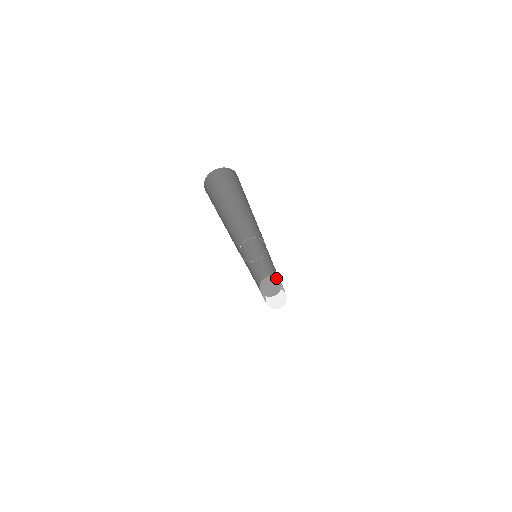
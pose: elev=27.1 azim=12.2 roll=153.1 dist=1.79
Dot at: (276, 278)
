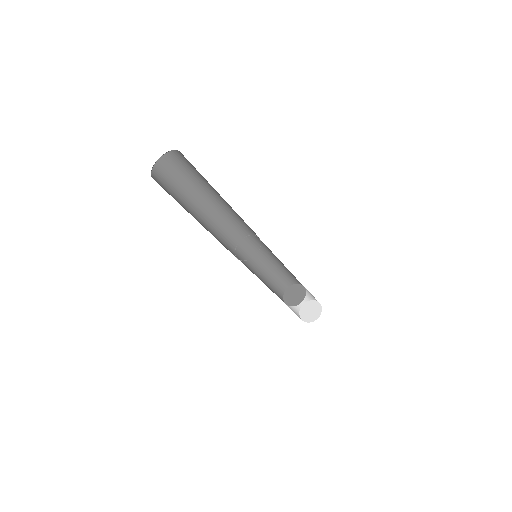
Dot at: (304, 289)
